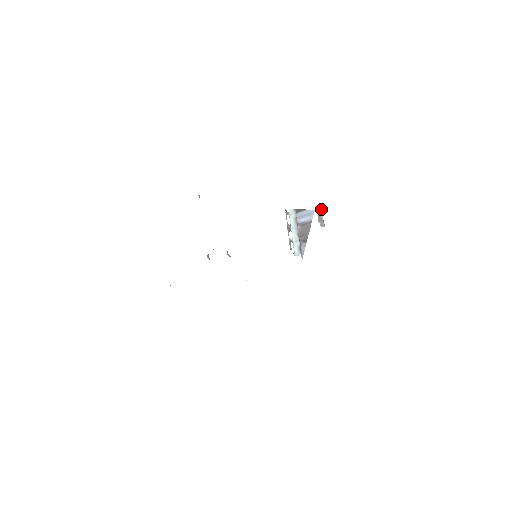
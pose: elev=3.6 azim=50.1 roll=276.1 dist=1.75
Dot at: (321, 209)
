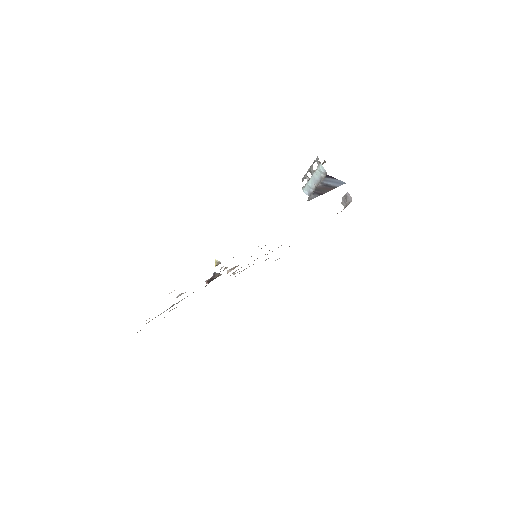
Dot at: (351, 197)
